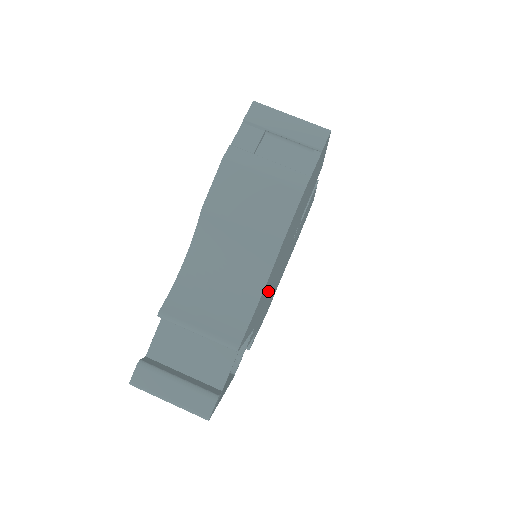
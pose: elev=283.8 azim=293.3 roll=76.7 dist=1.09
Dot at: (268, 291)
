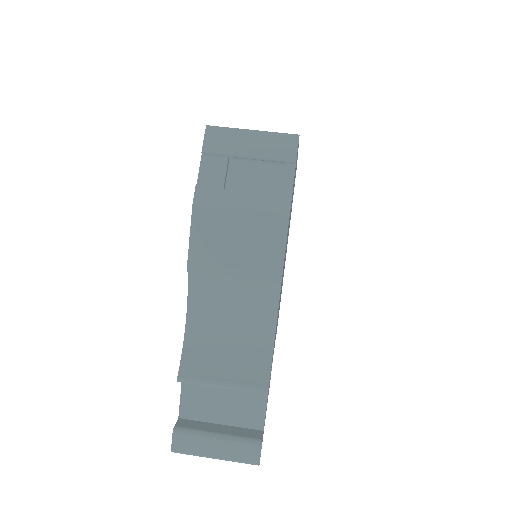
Dot at: occluded
